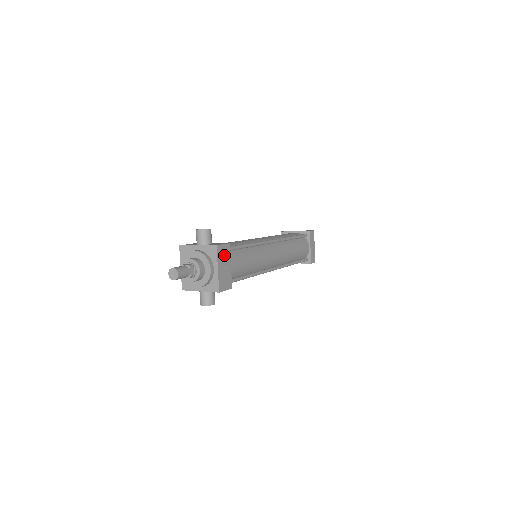
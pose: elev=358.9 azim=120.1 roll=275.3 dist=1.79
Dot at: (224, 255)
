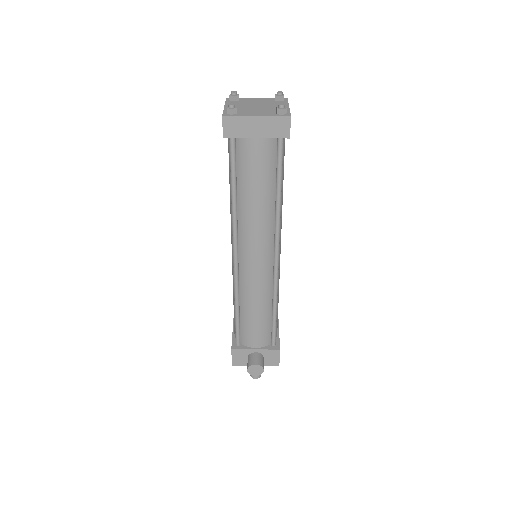
Dot at: occluded
